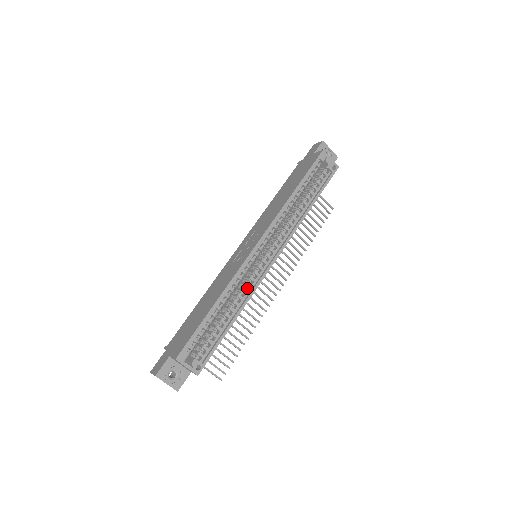
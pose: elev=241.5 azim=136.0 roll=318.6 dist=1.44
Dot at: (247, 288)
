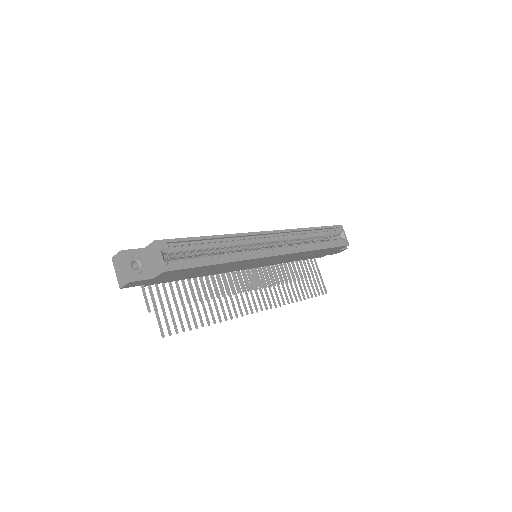
Dot at: (242, 256)
